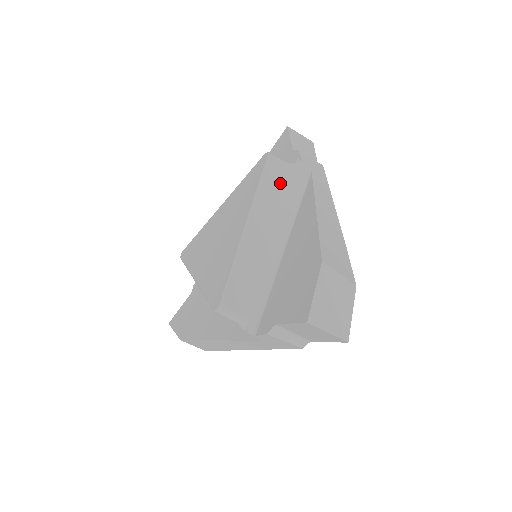
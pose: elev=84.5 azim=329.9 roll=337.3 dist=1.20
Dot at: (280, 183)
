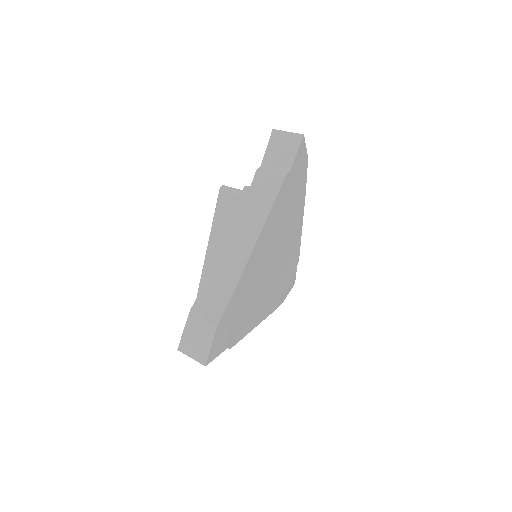
Dot at: (230, 213)
